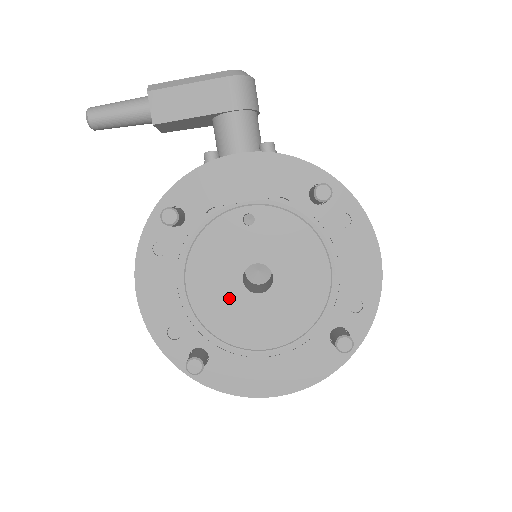
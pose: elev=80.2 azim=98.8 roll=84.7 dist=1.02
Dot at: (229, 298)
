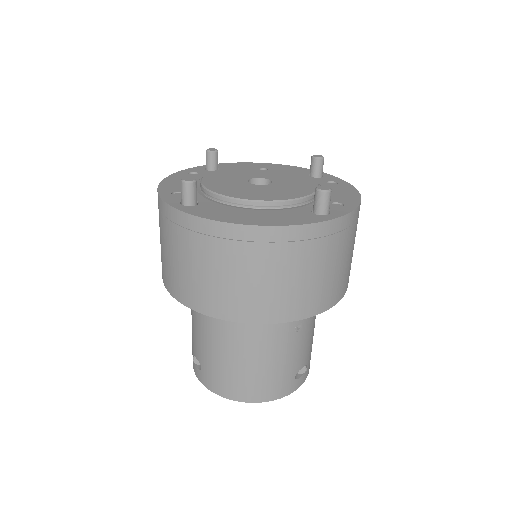
Dot at: (233, 183)
